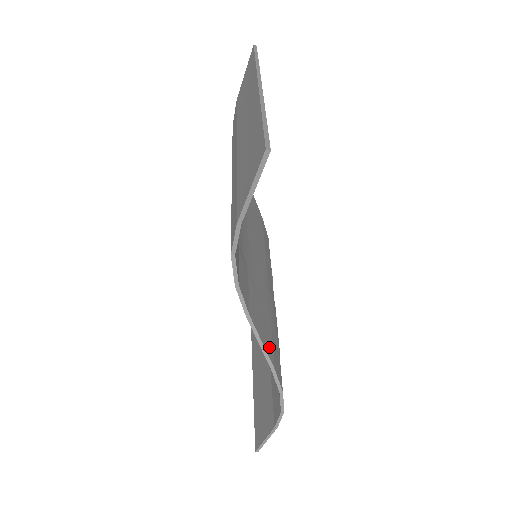
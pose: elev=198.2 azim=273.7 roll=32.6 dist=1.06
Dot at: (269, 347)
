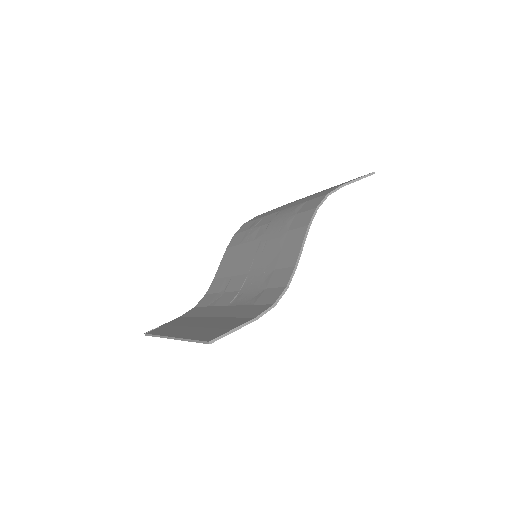
Dot at: (293, 260)
